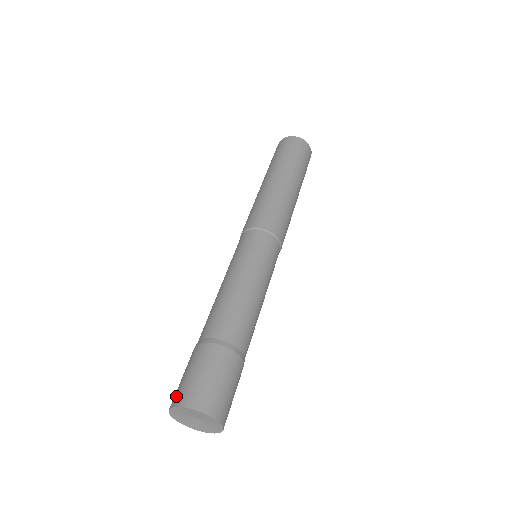
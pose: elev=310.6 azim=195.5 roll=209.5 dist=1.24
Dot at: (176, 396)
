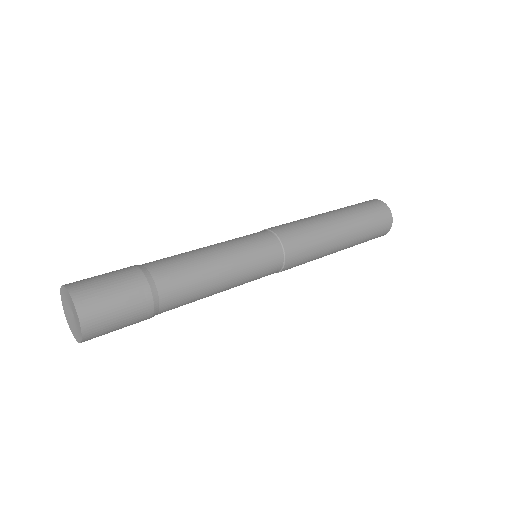
Dot at: (80, 285)
